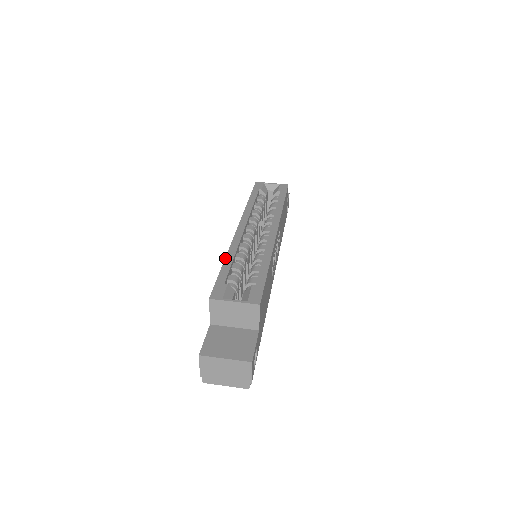
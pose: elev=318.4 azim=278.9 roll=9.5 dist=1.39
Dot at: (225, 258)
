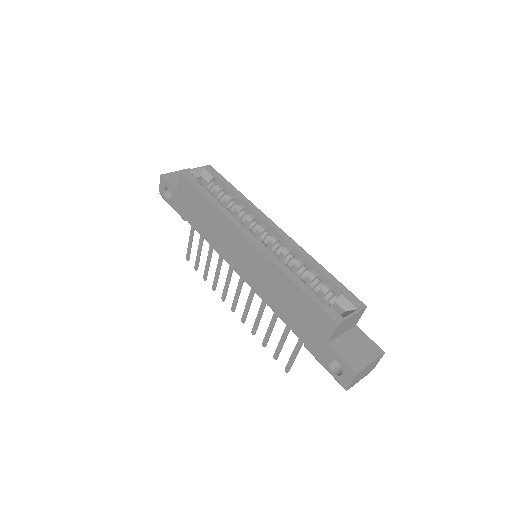
Dot at: (290, 278)
